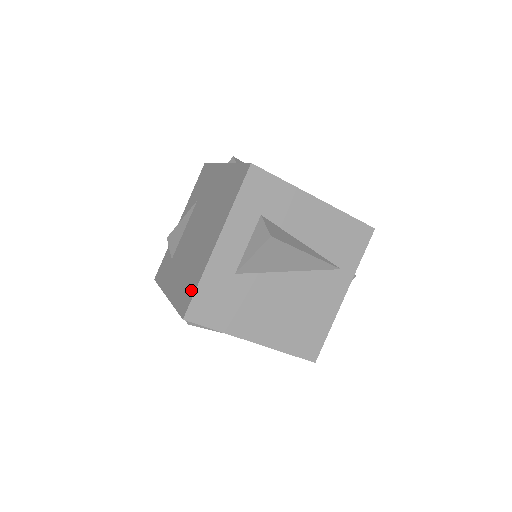
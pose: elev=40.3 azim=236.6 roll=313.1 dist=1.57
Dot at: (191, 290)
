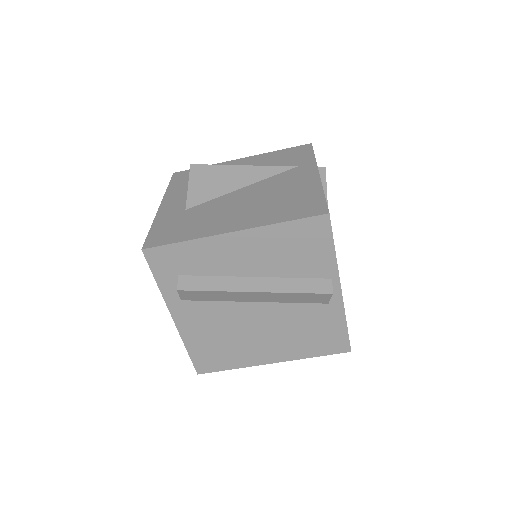
Dot at: occluded
